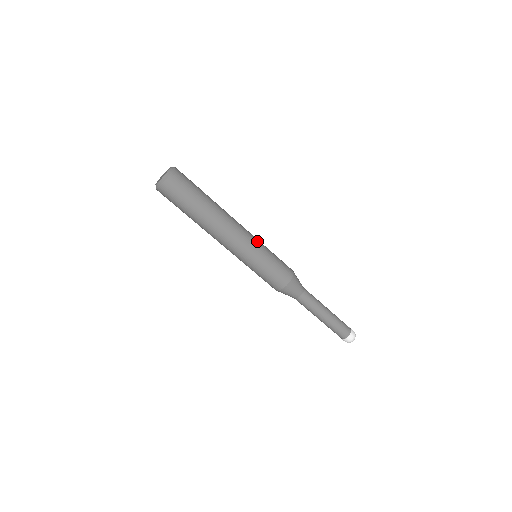
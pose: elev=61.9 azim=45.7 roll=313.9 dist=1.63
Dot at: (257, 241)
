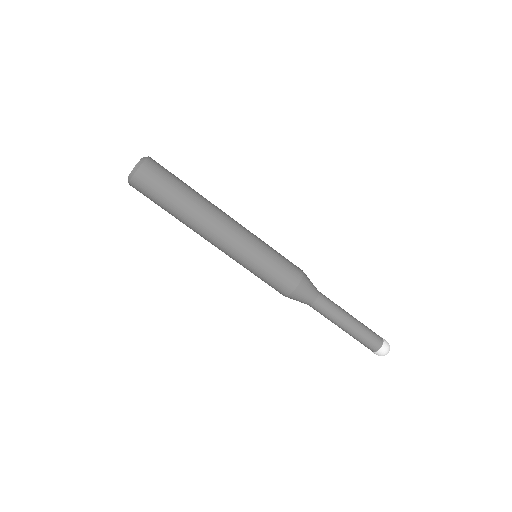
Dot at: occluded
